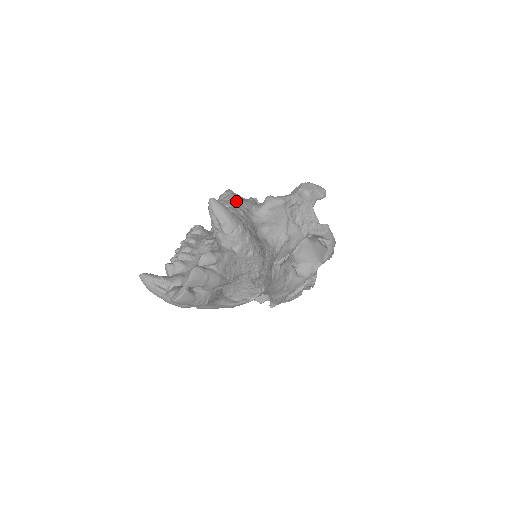
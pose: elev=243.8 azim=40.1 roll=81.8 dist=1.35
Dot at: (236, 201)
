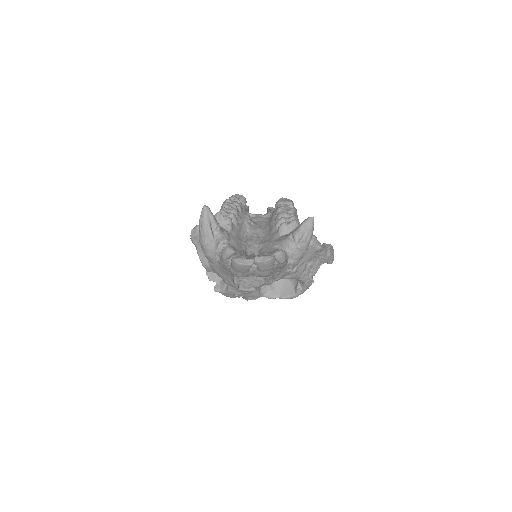
Dot at: occluded
